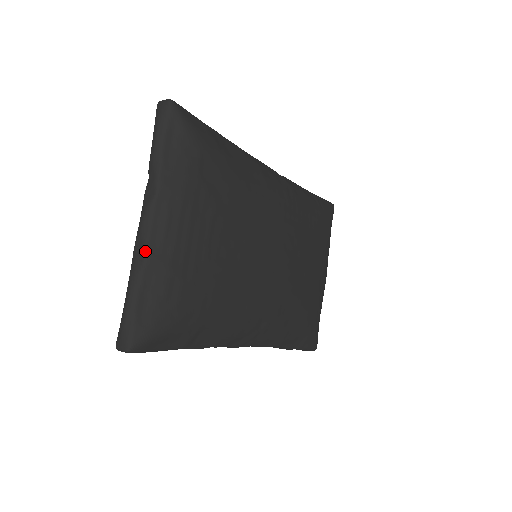
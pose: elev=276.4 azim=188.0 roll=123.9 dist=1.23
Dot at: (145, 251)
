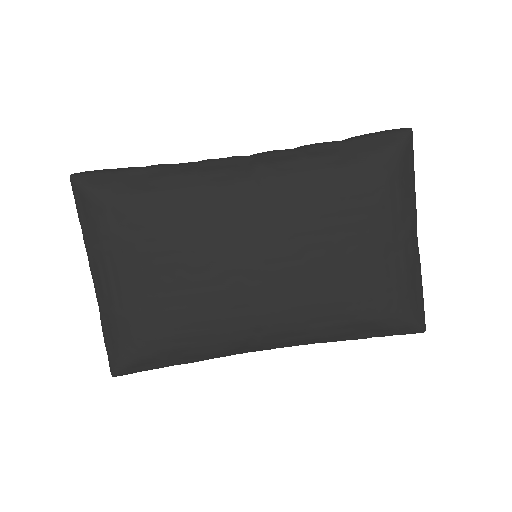
Dot at: (98, 303)
